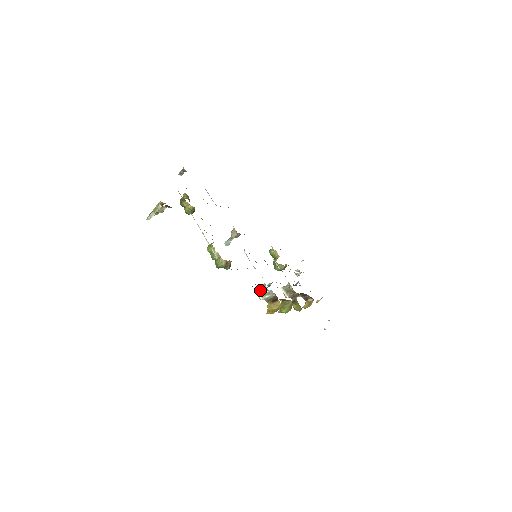
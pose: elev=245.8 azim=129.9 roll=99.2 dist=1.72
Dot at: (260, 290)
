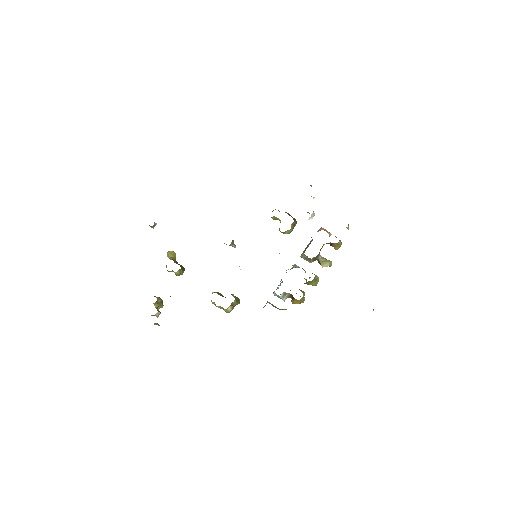
Dot at: occluded
